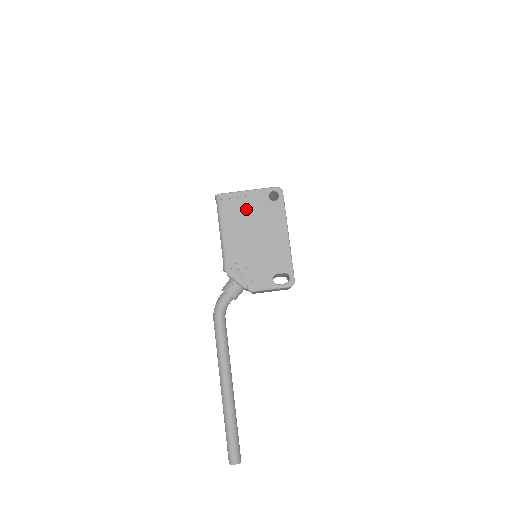
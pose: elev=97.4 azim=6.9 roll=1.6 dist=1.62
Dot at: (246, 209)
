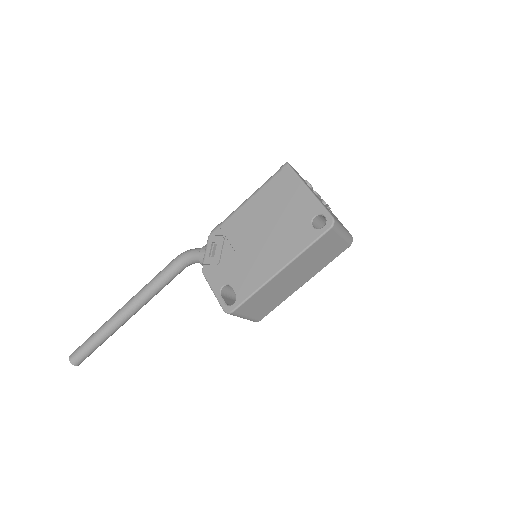
Dot at: (286, 203)
